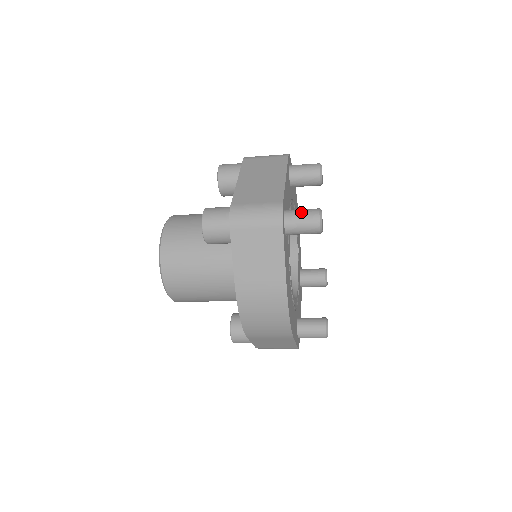
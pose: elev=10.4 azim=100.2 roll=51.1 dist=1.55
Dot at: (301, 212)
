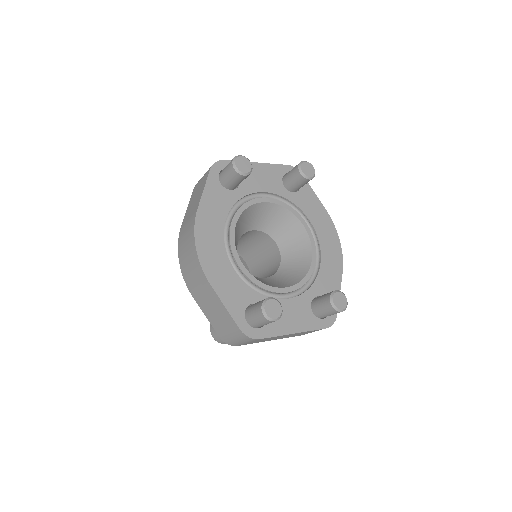
Dot at: occluded
